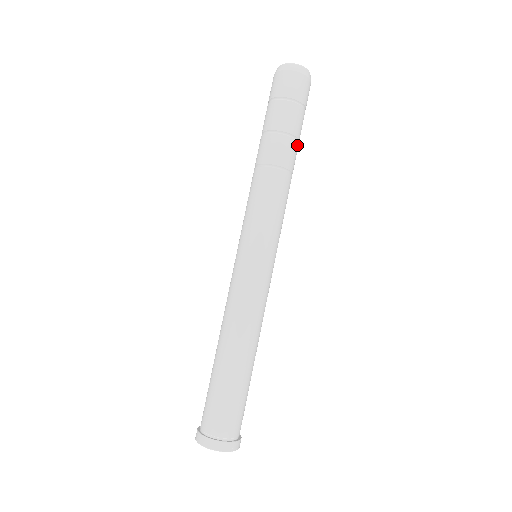
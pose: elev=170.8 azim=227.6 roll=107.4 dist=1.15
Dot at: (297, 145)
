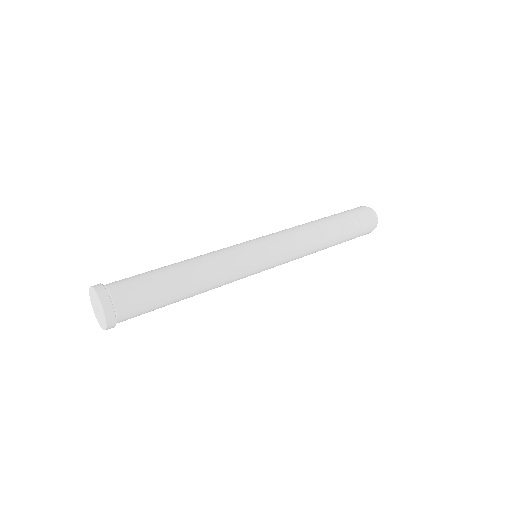
Dot at: (339, 233)
